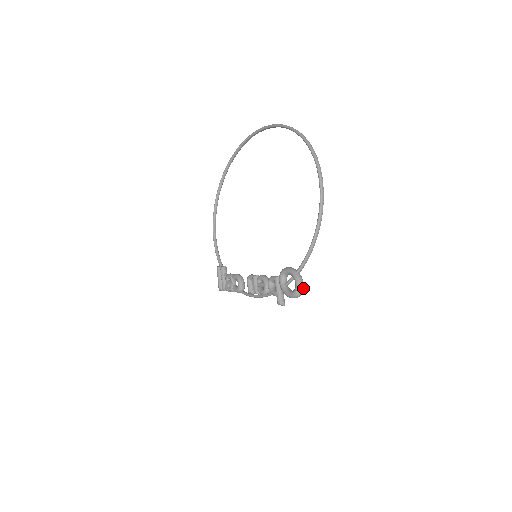
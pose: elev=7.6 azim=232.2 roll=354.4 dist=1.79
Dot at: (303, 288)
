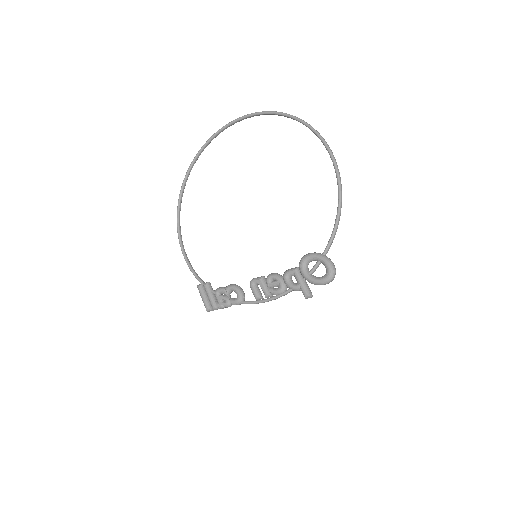
Dot at: (335, 270)
